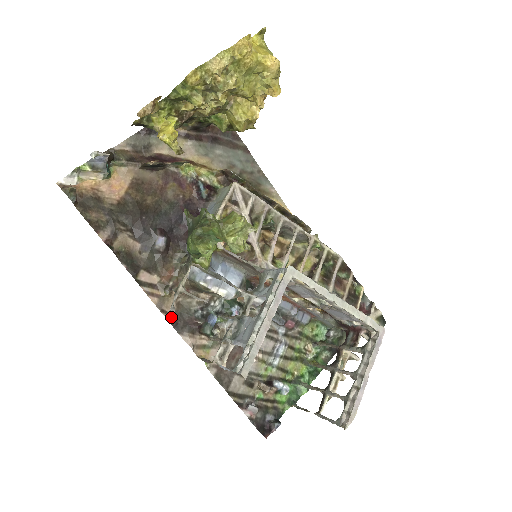
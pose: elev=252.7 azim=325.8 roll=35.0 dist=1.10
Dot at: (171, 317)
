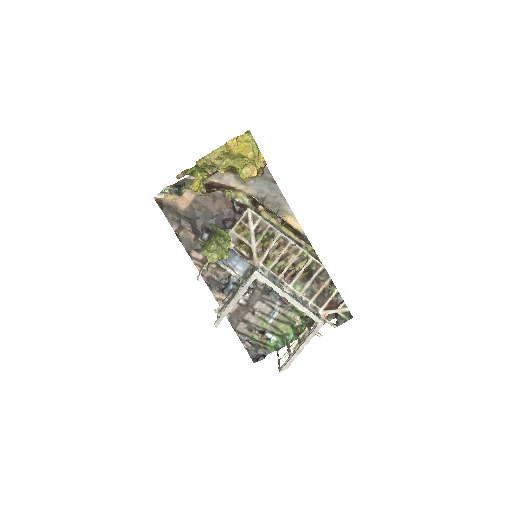
Dot at: (207, 280)
